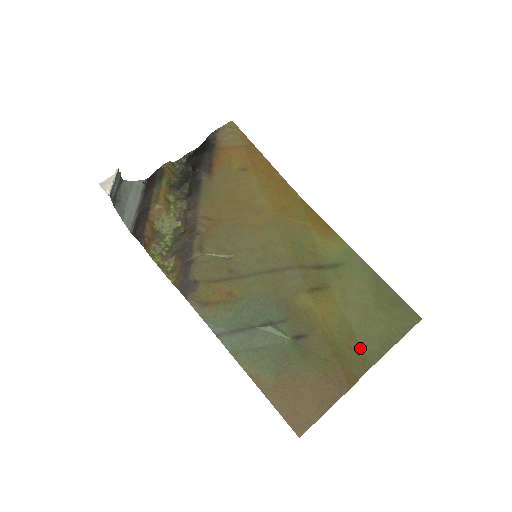
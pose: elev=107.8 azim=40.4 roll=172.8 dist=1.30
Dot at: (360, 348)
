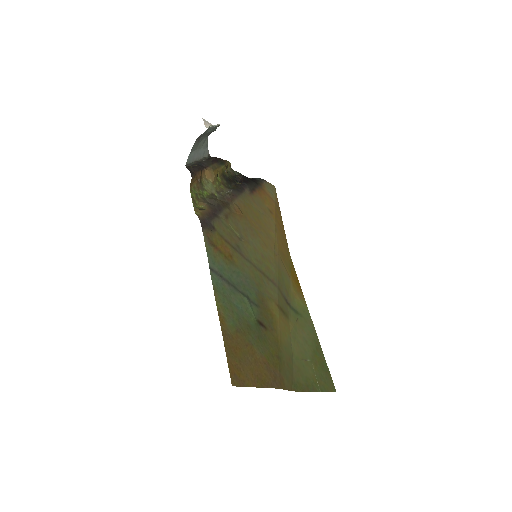
Dot at: (293, 372)
